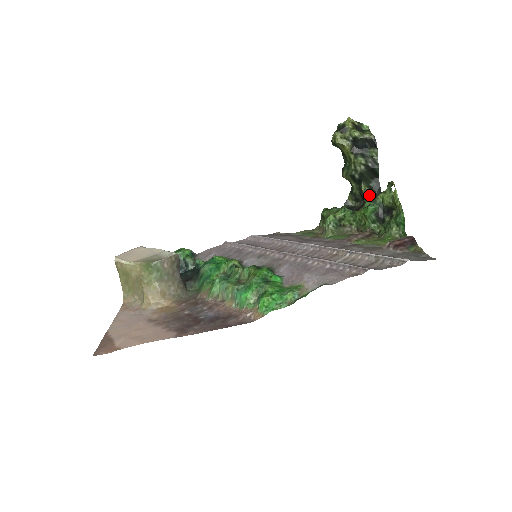
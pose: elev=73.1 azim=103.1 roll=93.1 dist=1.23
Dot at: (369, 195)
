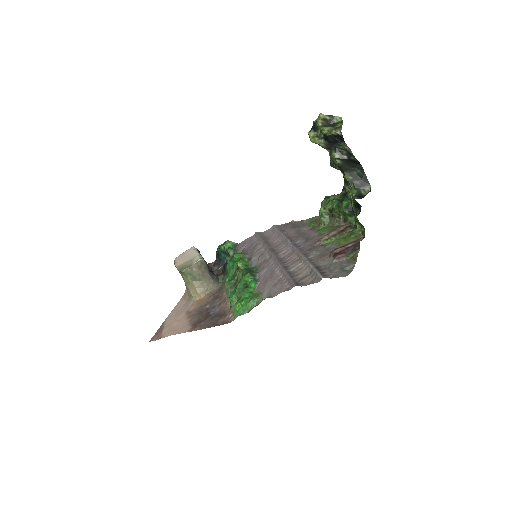
Dot at: occluded
